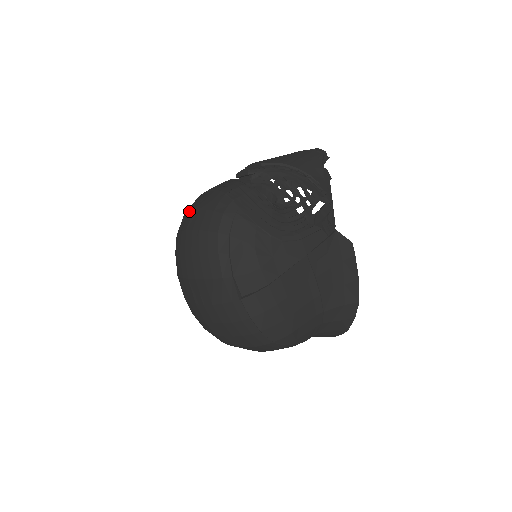
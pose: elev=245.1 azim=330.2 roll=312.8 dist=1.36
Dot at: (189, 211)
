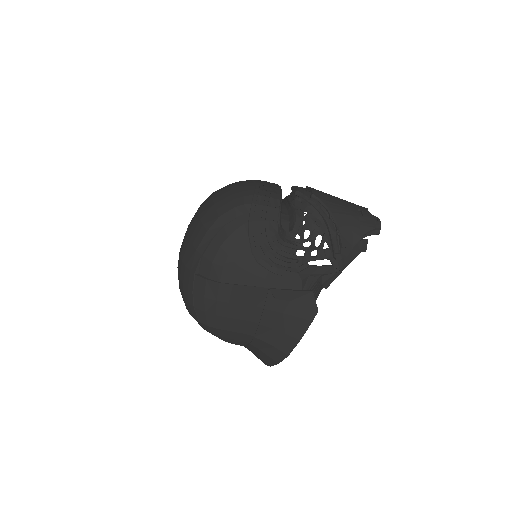
Dot at: (229, 184)
